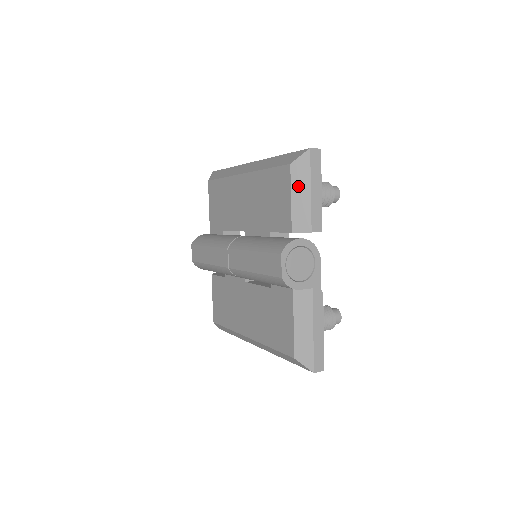
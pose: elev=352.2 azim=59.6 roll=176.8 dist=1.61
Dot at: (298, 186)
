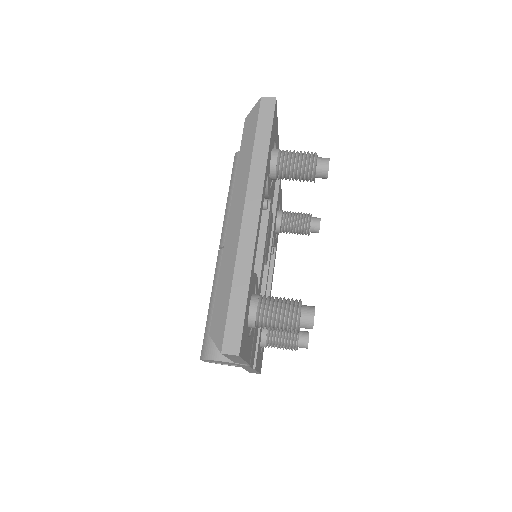
Dot at: occluded
